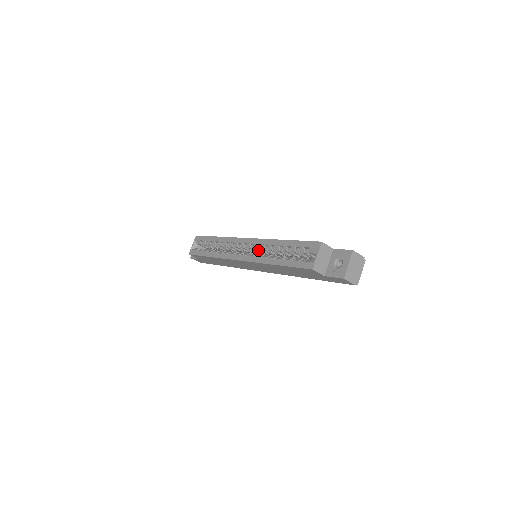
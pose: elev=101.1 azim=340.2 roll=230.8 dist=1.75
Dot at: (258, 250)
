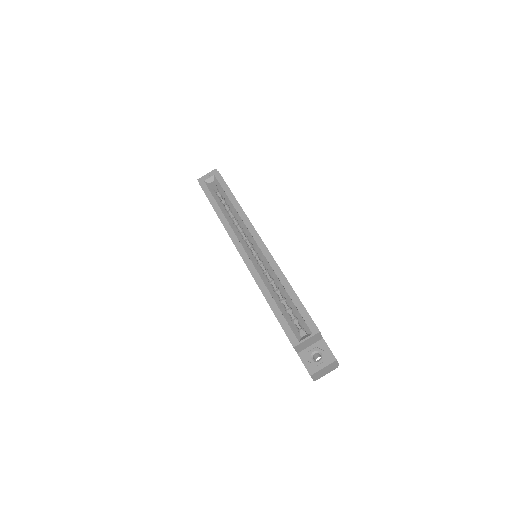
Dot at: (262, 260)
